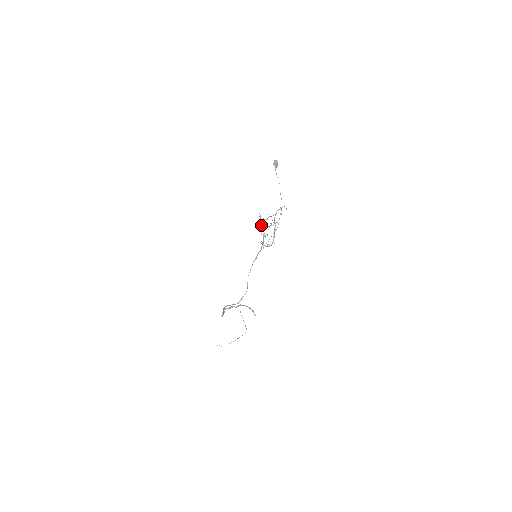
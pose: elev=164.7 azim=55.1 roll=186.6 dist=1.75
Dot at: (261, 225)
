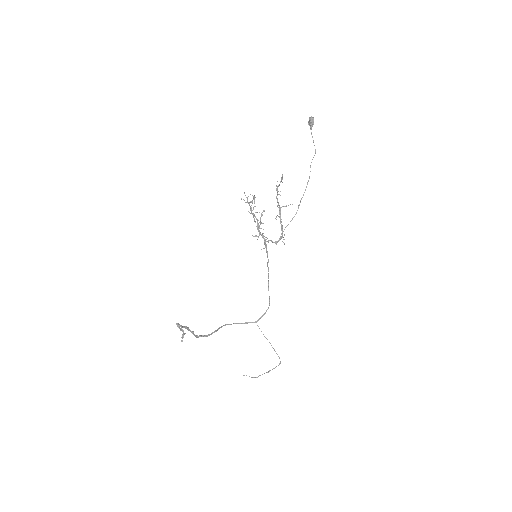
Dot at: occluded
